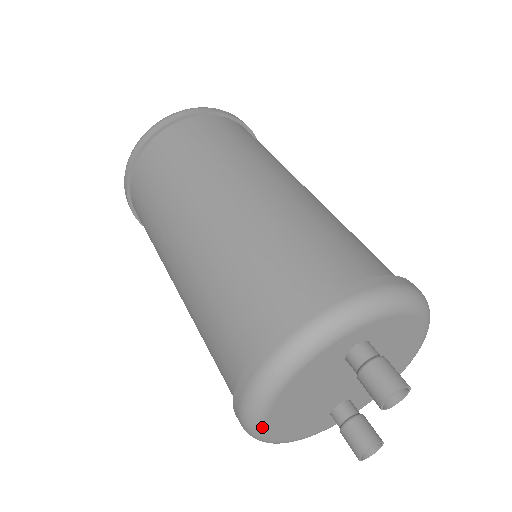
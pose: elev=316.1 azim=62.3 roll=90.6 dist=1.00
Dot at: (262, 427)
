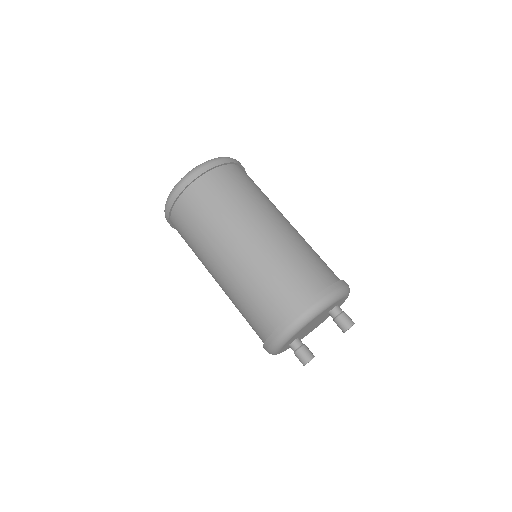
Dot at: (307, 323)
